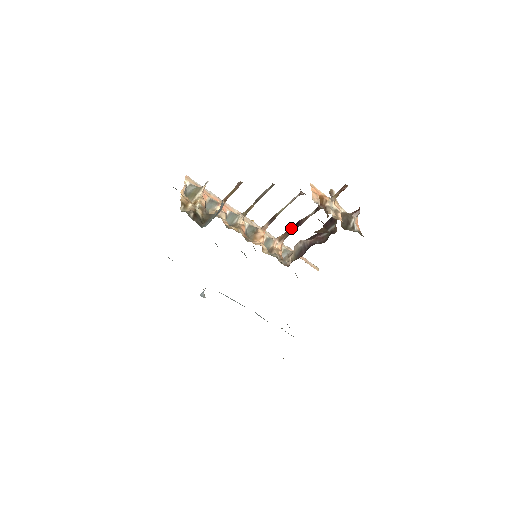
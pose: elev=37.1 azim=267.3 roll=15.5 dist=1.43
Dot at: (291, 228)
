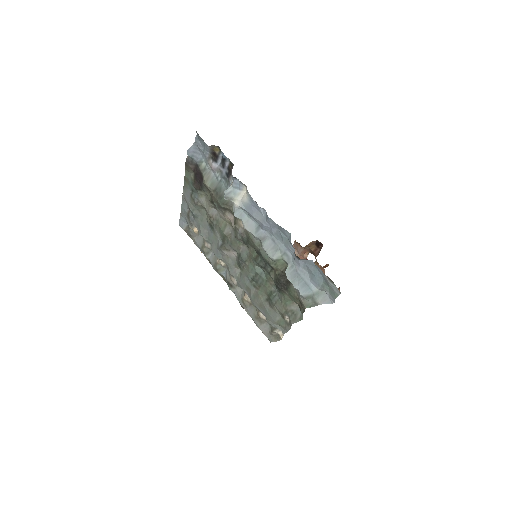
Dot at: occluded
